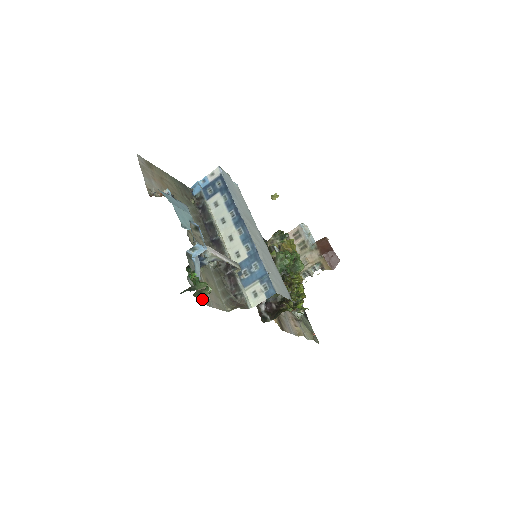
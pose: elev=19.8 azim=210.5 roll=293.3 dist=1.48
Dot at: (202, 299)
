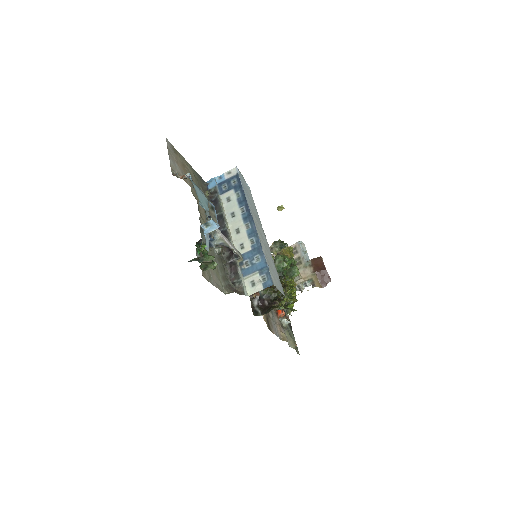
Dot at: (205, 275)
